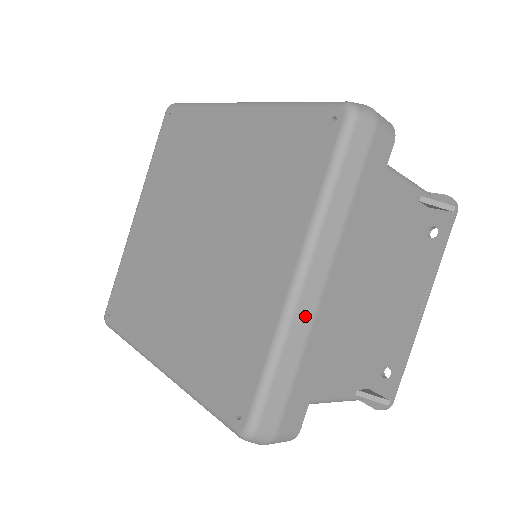
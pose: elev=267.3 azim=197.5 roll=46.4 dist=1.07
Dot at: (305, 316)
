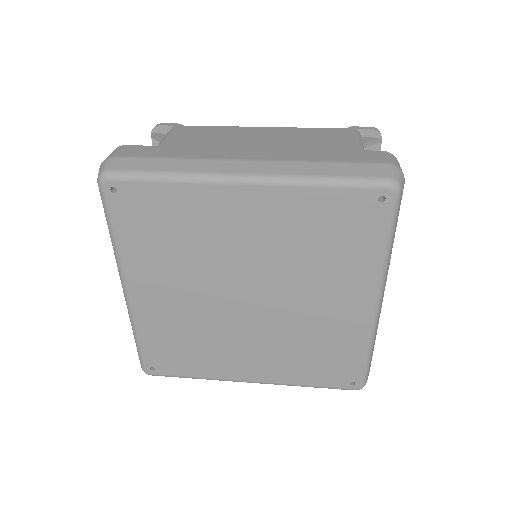
Dot at: (379, 317)
